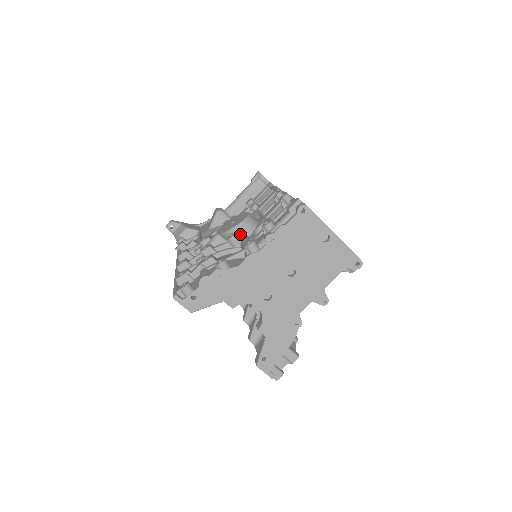
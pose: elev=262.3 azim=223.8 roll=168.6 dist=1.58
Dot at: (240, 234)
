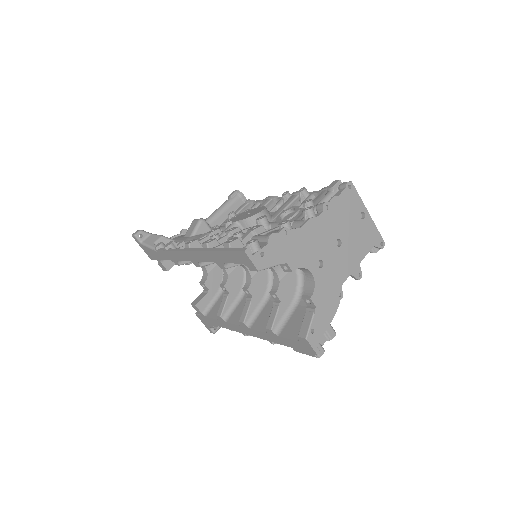
Dot at: occluded
